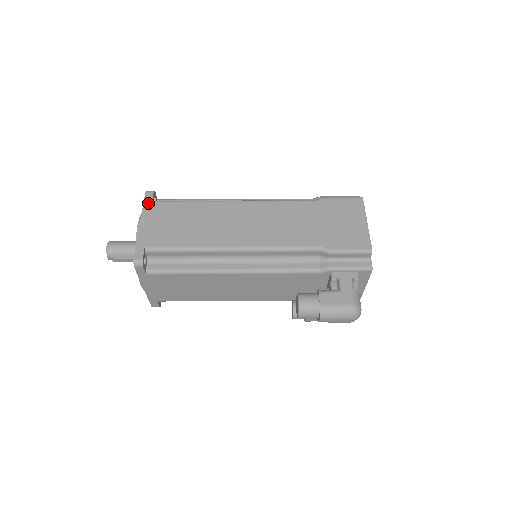
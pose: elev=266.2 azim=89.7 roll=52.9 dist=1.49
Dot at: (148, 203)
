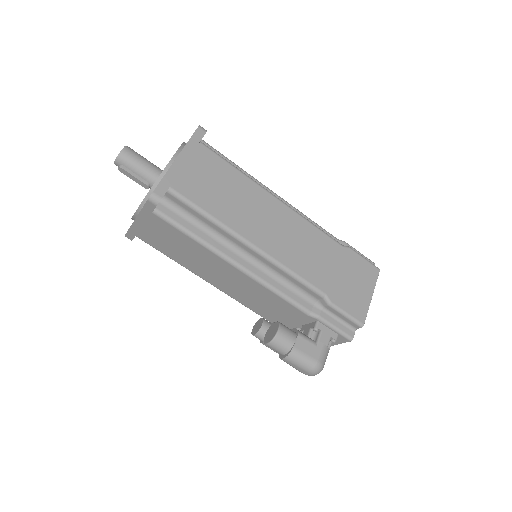
Dot at: (195, 140)
